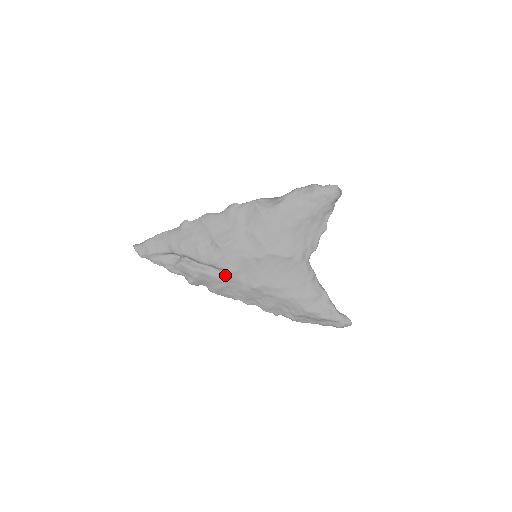
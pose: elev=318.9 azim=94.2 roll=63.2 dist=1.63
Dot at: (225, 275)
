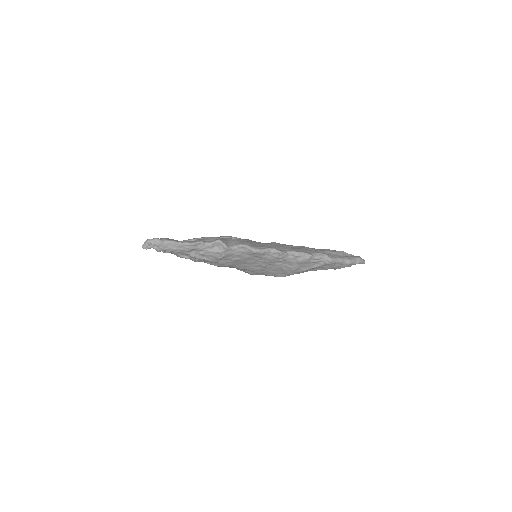
Dot at: occluded
